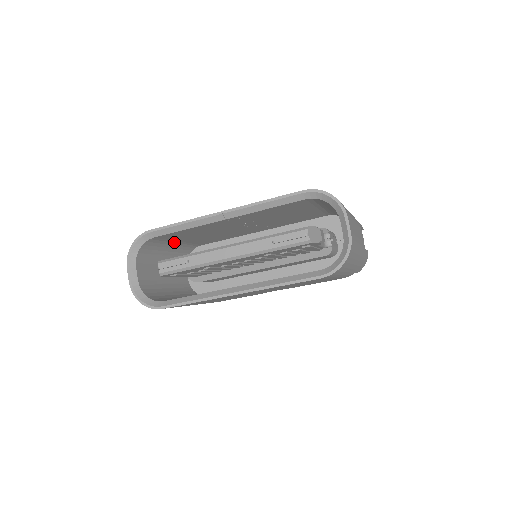
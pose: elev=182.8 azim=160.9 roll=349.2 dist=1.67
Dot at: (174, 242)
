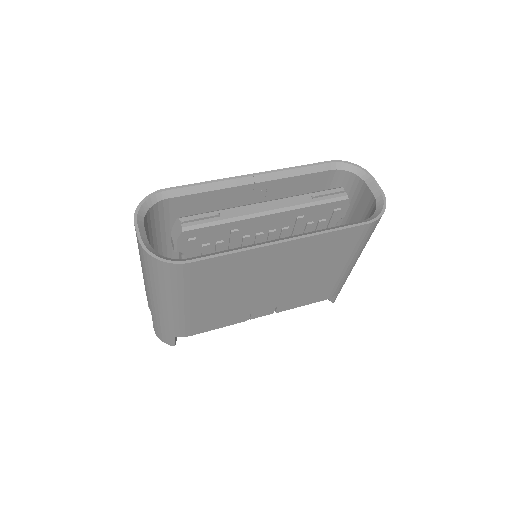
Dot at: (166, 233)
